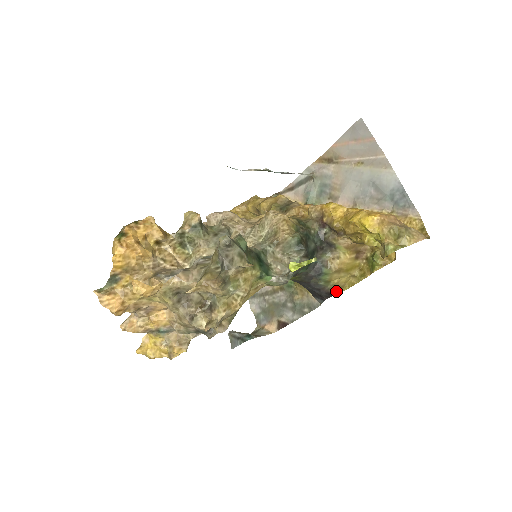
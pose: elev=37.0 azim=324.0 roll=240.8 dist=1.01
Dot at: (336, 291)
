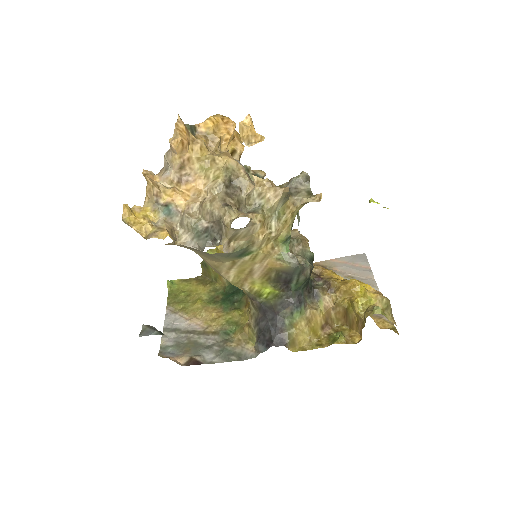
Dot at: (289, 343)
